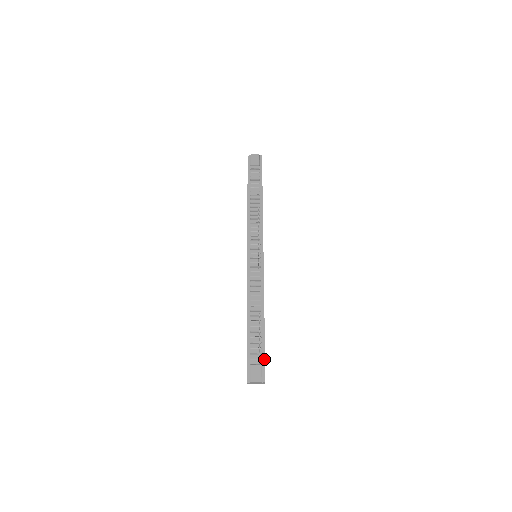
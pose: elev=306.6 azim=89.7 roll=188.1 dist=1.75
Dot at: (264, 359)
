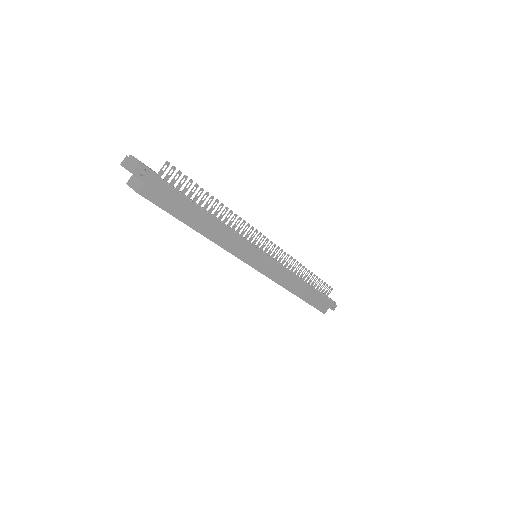
Dot at: (165, 182)
